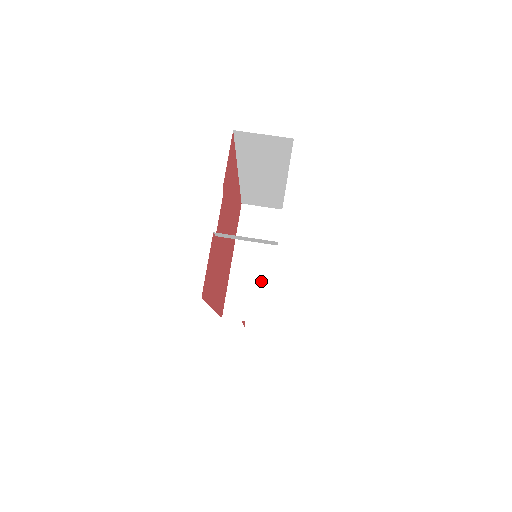
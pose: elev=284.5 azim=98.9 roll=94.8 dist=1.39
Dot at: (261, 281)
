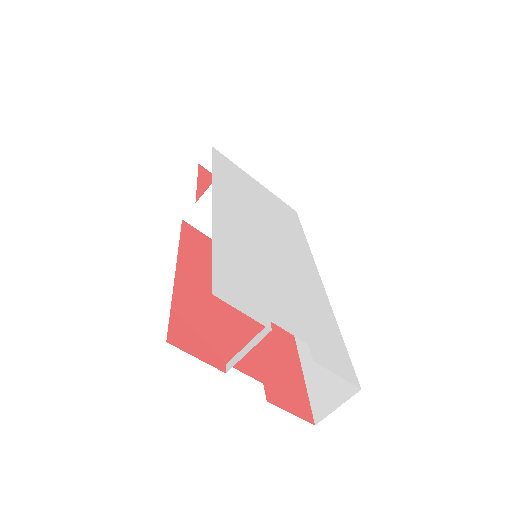
Dot at: occluded
